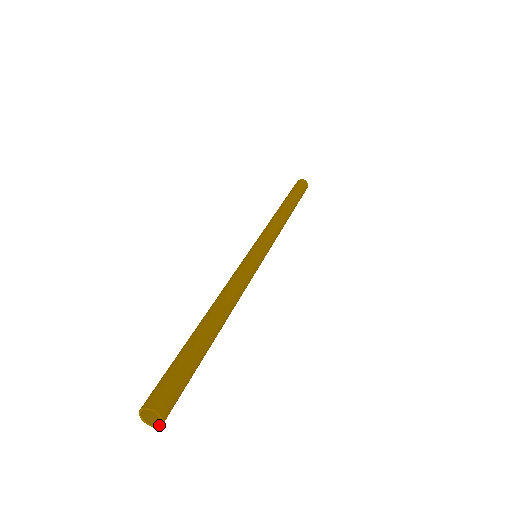
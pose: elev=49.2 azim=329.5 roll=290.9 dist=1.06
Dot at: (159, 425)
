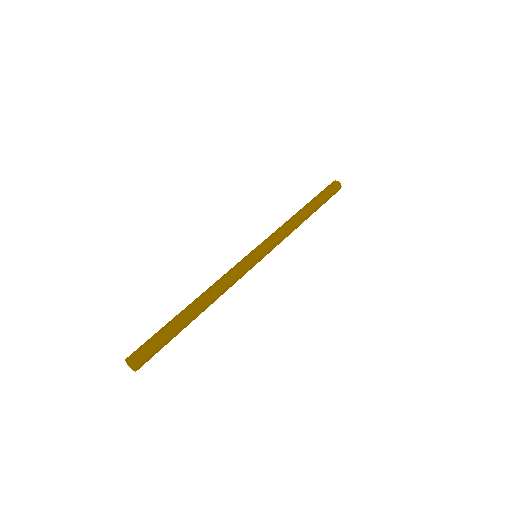
Dot at: (134, 370)
